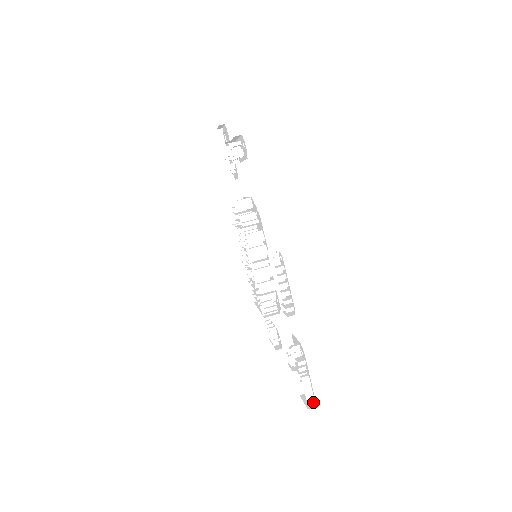
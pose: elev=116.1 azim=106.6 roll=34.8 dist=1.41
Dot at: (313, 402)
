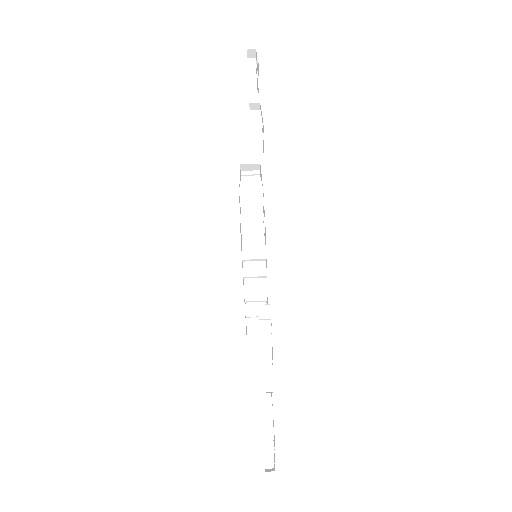
Dot at: occluded
